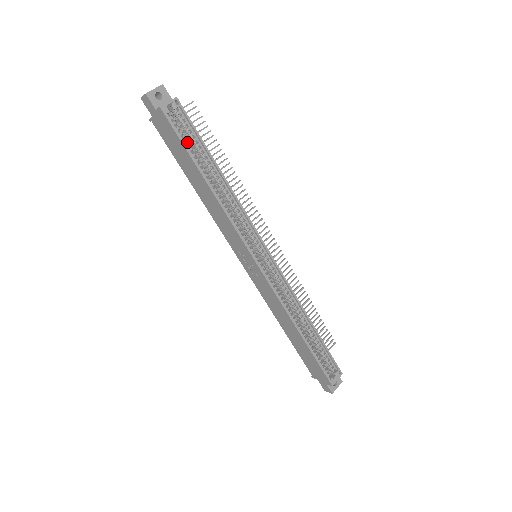
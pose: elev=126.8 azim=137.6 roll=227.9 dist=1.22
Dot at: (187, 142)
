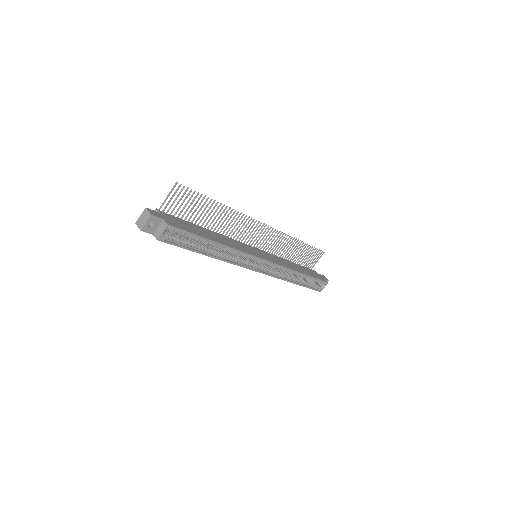
Dot at: occluded
